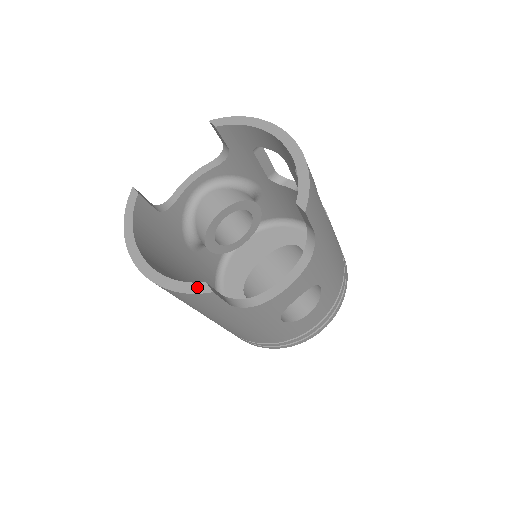
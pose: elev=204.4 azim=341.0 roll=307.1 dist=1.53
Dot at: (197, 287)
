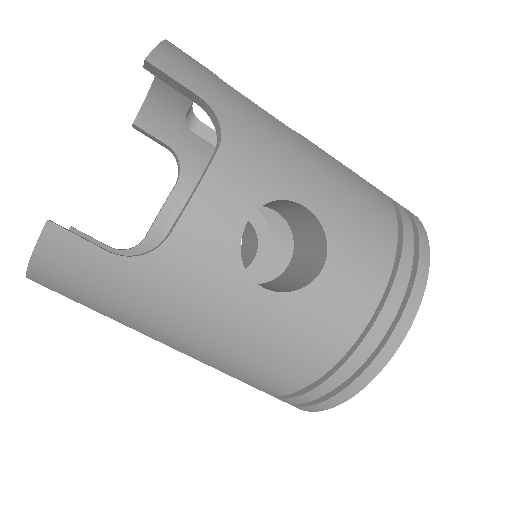
Dot at: occluded
